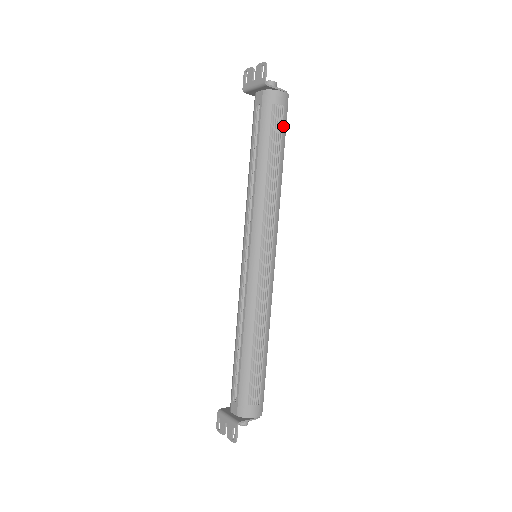
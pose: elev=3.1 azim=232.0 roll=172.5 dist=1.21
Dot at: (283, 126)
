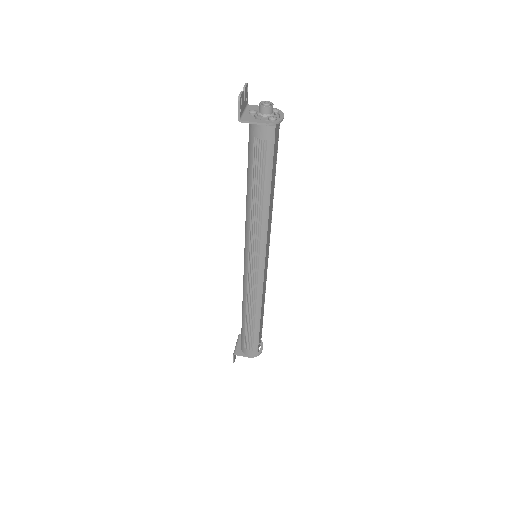
Dot at: (267, 160)
